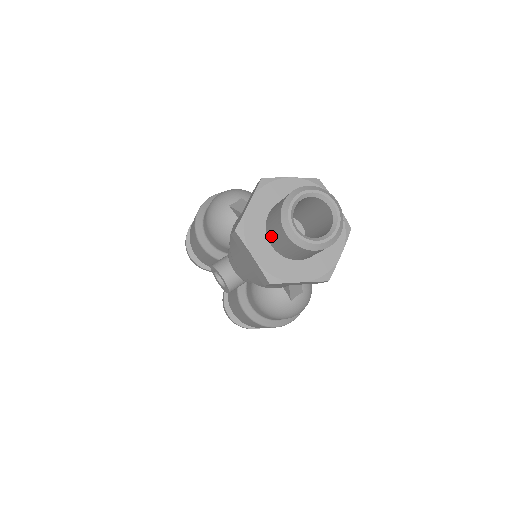
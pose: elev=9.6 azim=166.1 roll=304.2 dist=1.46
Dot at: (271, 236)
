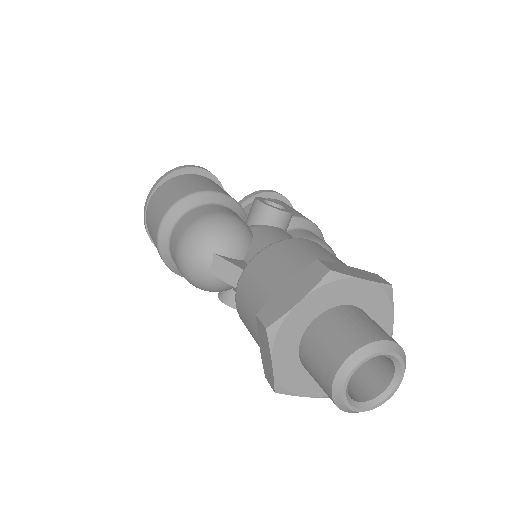
Dot at: occluded
